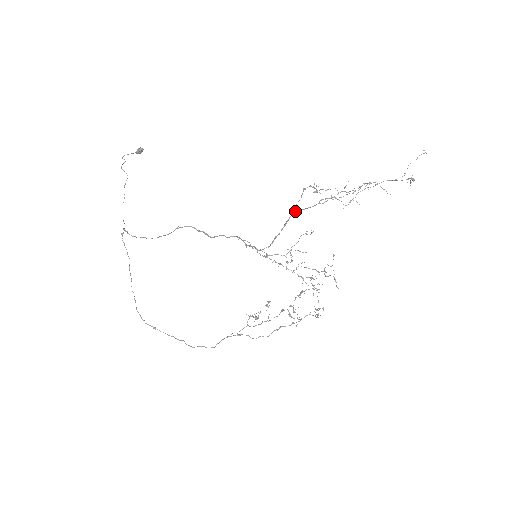
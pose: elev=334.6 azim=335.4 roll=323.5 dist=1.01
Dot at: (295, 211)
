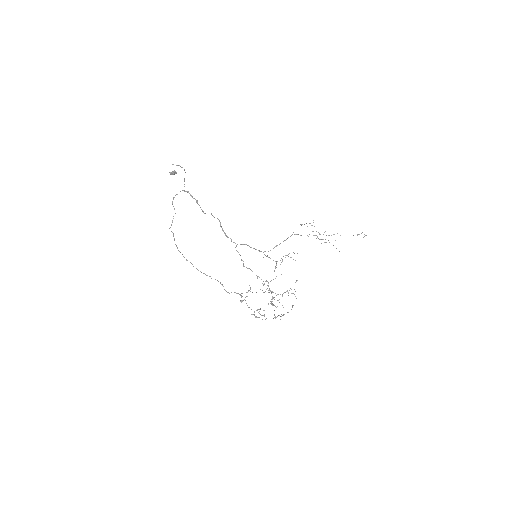
Dot at: (294, 234)
